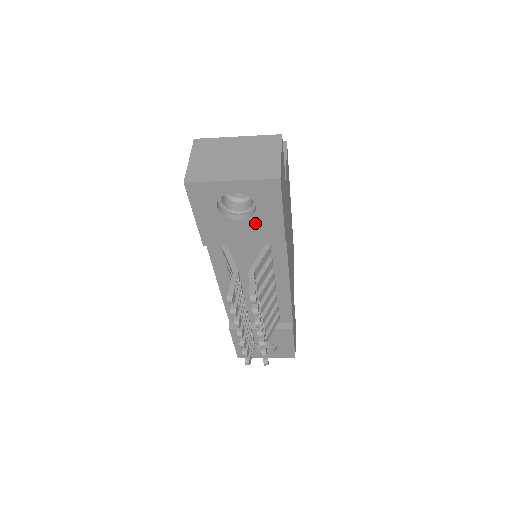
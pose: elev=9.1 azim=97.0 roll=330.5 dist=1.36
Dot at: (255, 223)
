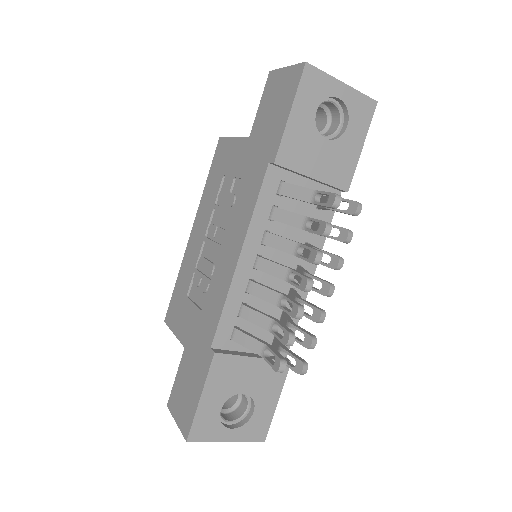
Dot at: (336, 149)
